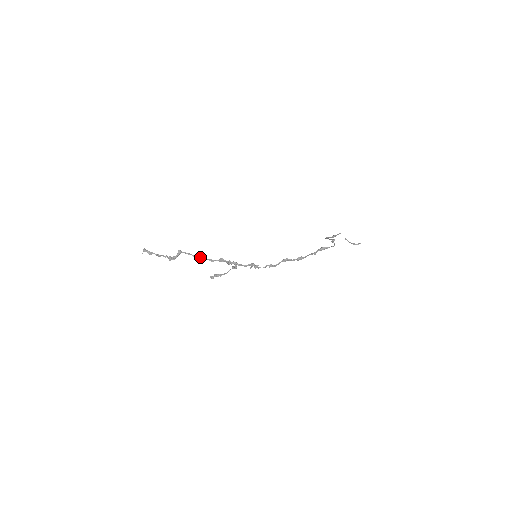
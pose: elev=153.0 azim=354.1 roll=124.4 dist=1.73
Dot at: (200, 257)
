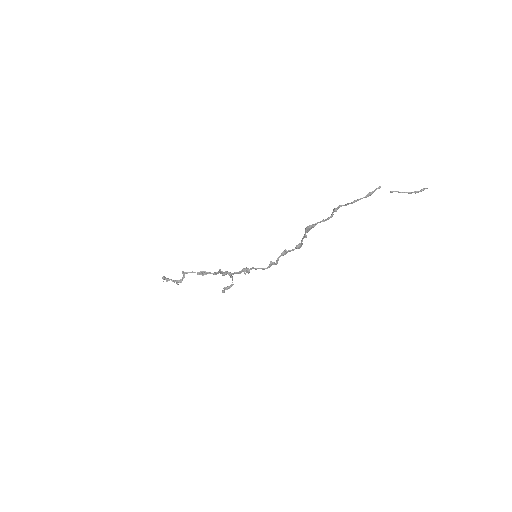
Dot at: (203, 273)
